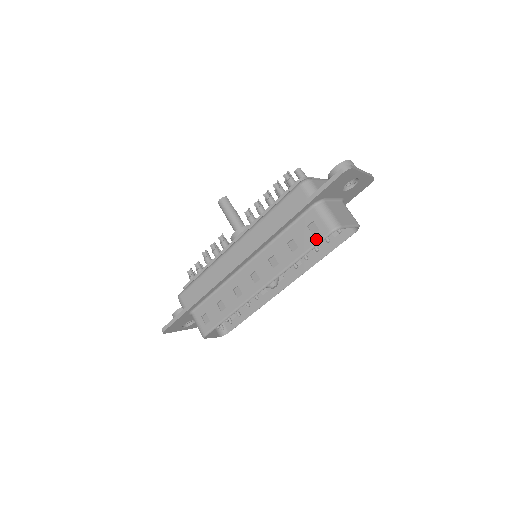
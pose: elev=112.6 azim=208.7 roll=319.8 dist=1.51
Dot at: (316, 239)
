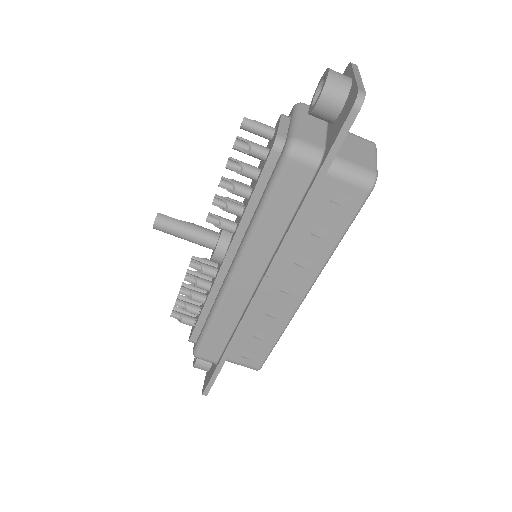
Dot at: (353, 210)
